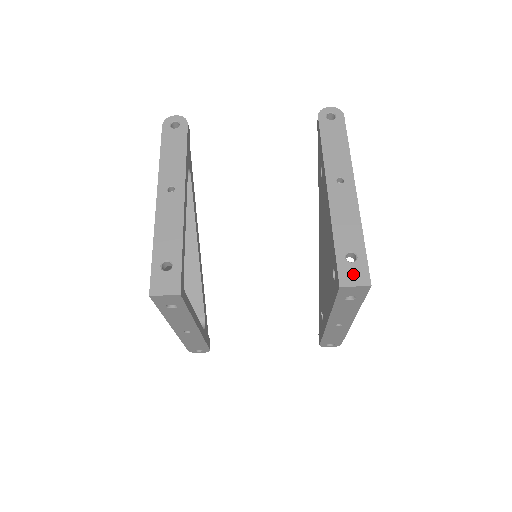
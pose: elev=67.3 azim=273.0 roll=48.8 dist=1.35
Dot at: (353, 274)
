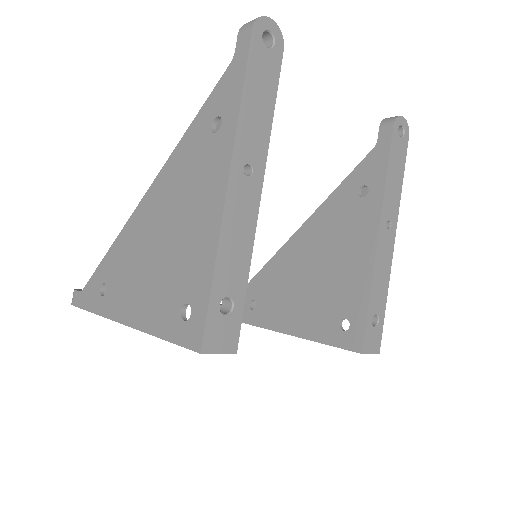
Dot at: (373, 340)
